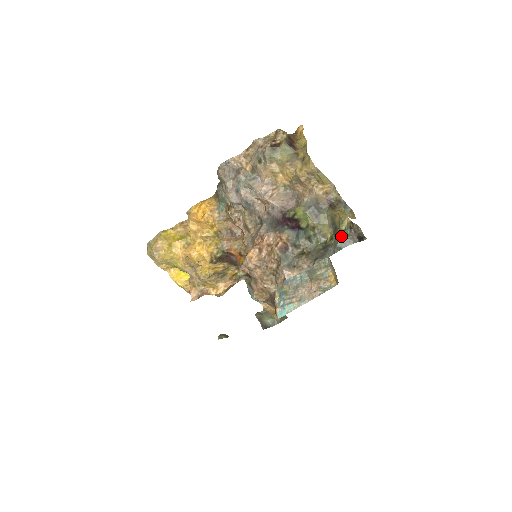
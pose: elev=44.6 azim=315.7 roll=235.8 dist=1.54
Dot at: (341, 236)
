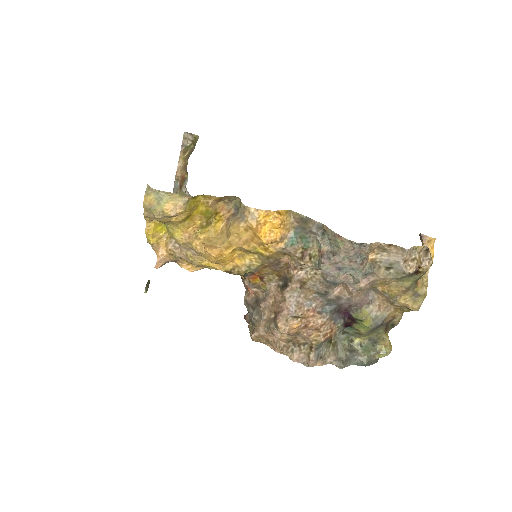
Dot at: (374, 360)
